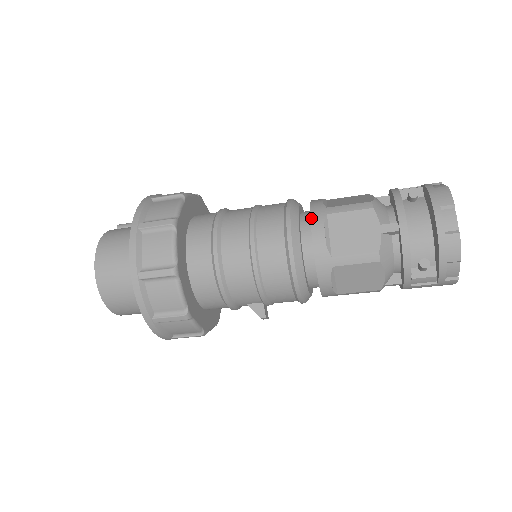
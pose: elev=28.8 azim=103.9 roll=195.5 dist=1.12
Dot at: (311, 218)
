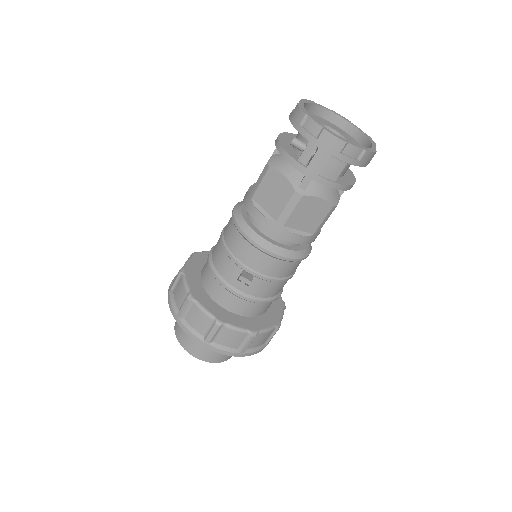
Dot at: occluded
